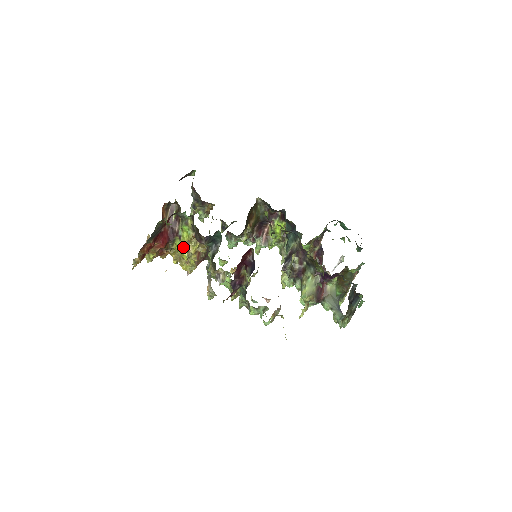
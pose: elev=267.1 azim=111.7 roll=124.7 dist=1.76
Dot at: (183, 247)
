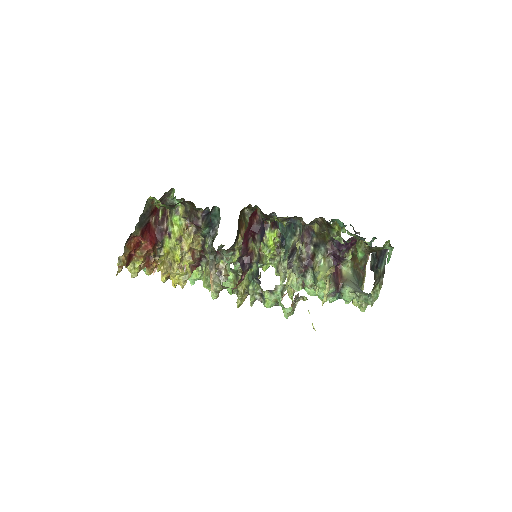
Dot at: (174, 246)
